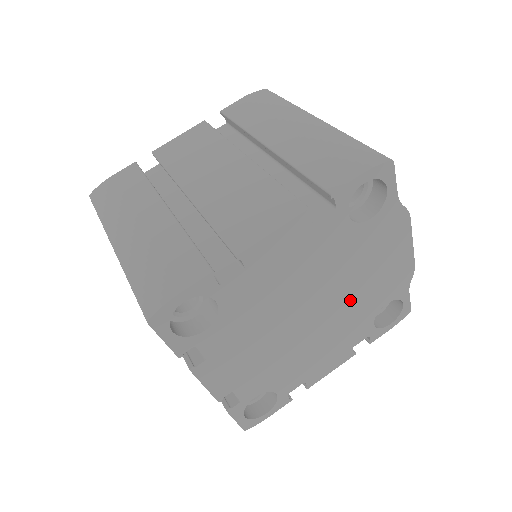
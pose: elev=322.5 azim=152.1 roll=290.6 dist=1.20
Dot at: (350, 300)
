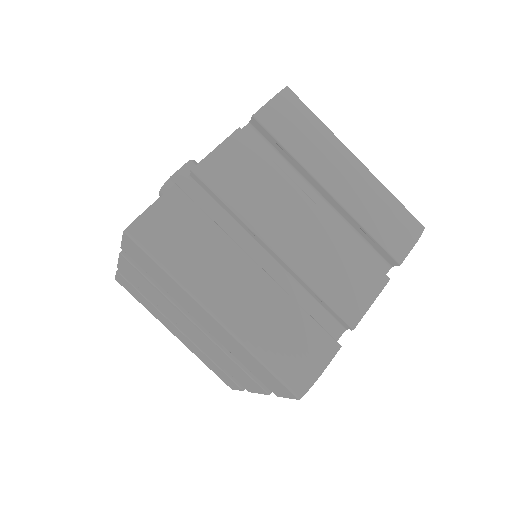
Dot at: occluded
